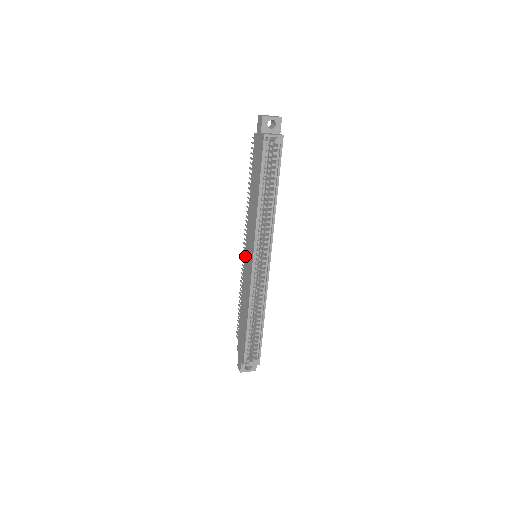
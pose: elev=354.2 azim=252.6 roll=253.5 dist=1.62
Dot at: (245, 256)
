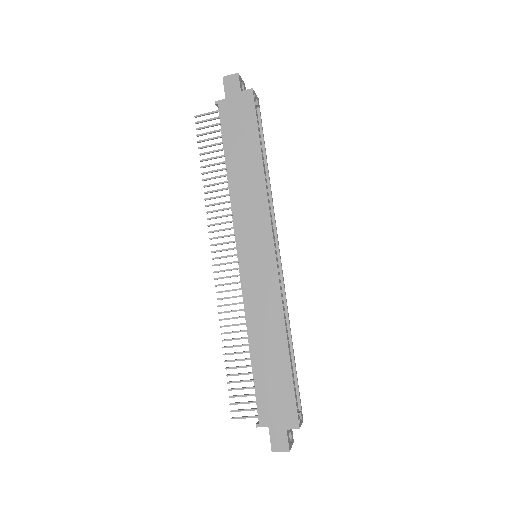
Dot at: (242, 262)
